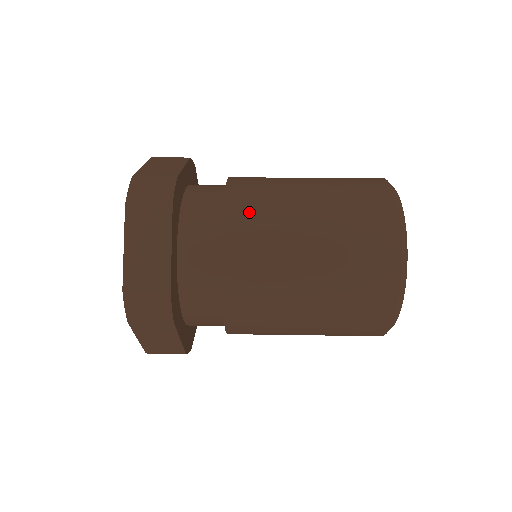
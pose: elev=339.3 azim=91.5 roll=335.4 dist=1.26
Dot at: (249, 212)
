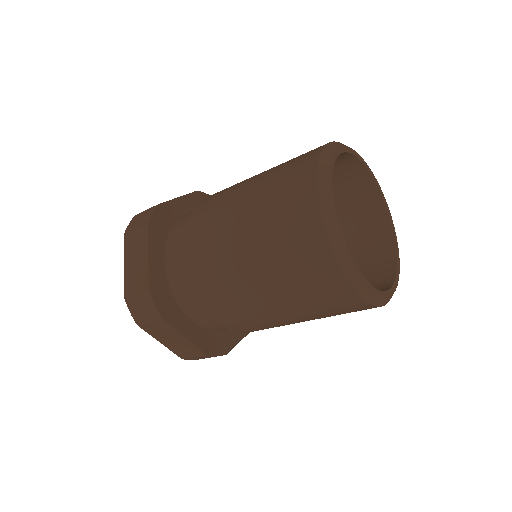
Dot at: occluded
